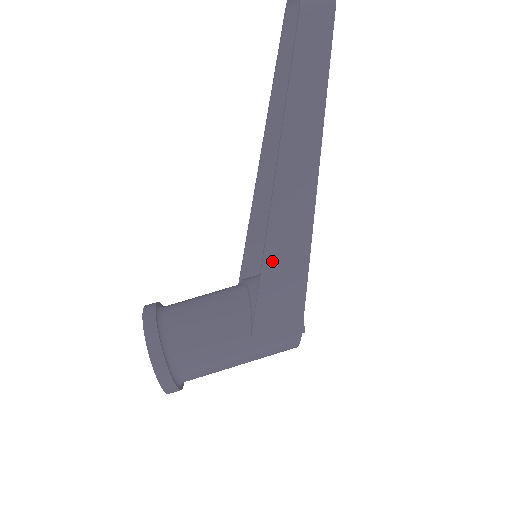
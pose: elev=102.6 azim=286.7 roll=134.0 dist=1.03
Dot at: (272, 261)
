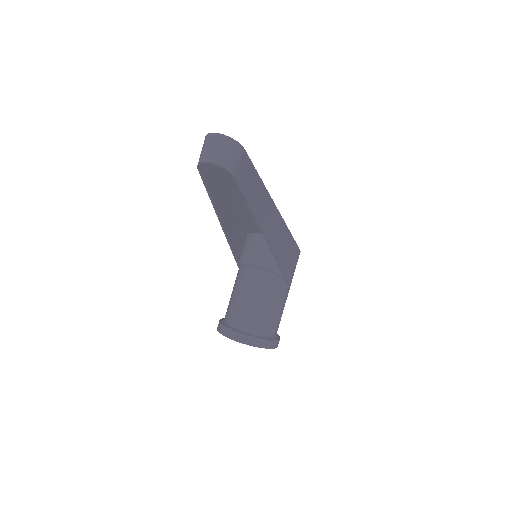
Dot at: (280, 255)
